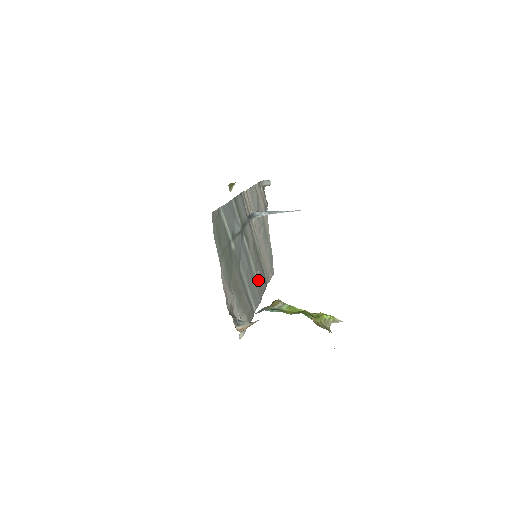
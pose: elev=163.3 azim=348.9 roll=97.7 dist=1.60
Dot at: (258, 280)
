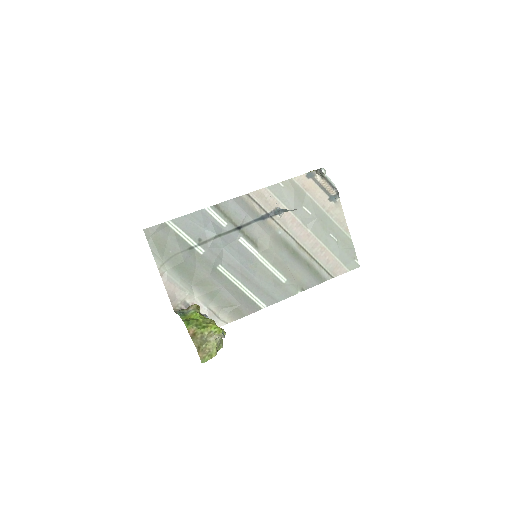
Dot at: (287, 277)
